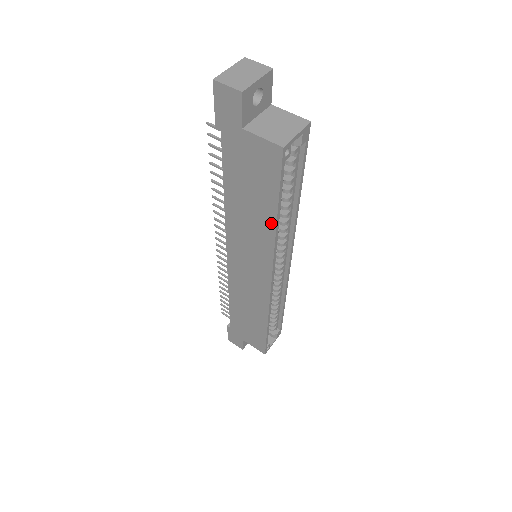
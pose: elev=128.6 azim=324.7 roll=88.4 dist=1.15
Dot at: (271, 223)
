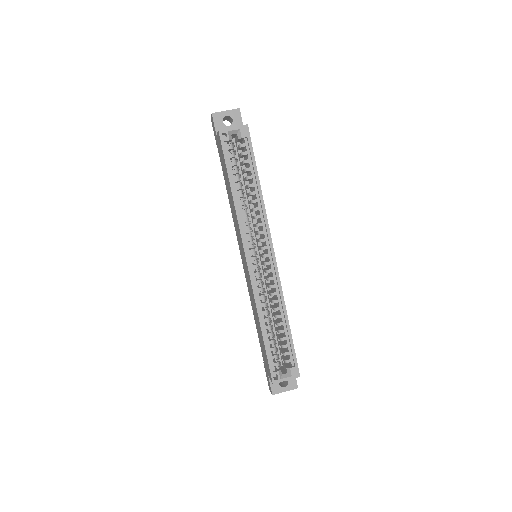
Dot at: (232, 196)
